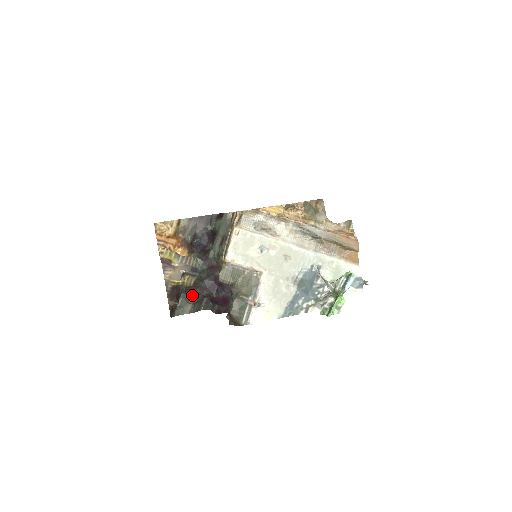
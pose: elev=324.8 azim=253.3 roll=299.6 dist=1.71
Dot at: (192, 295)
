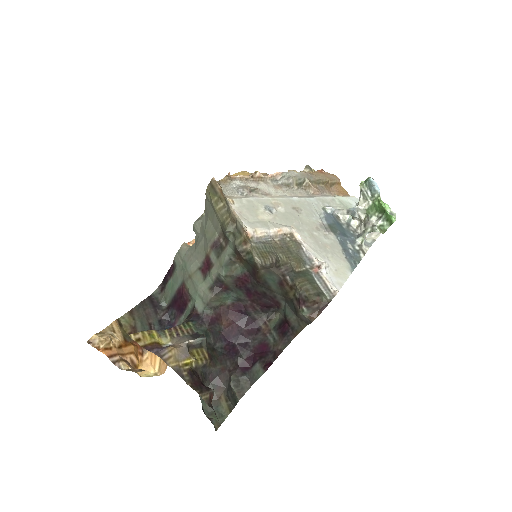
Dot at: (215, 382)
